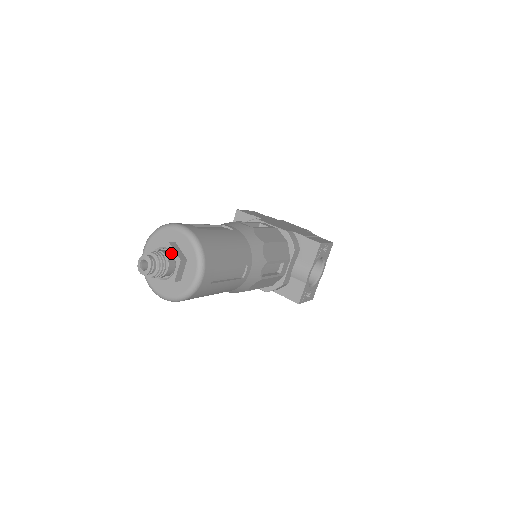
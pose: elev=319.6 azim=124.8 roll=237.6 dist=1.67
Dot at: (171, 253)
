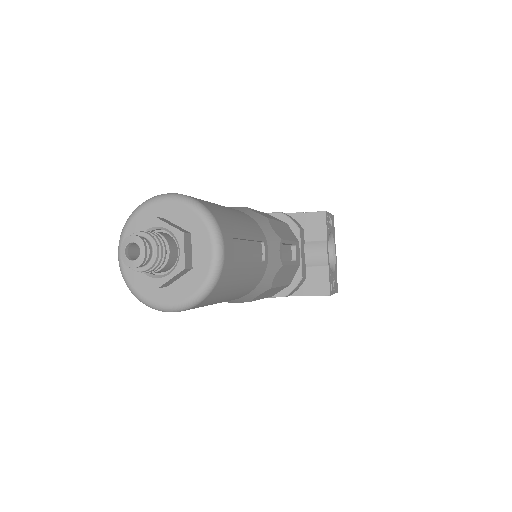
Dot at: (164, 233)
